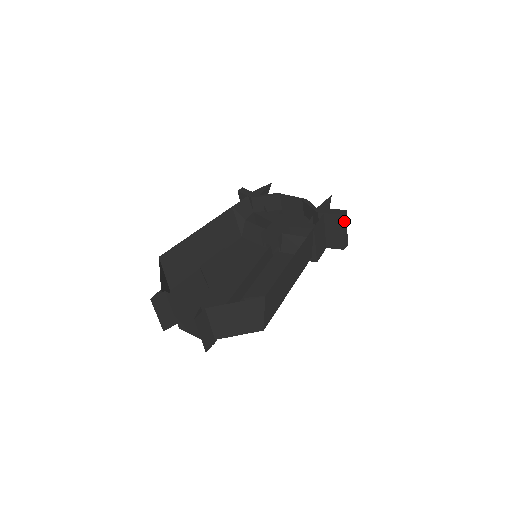
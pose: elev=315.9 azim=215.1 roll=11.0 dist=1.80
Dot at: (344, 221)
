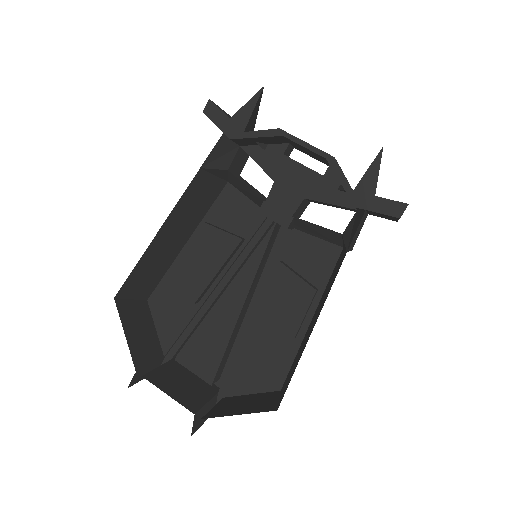
Dot at: occluded
